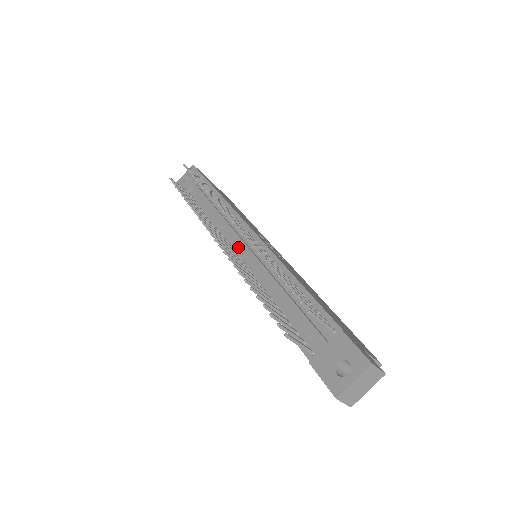
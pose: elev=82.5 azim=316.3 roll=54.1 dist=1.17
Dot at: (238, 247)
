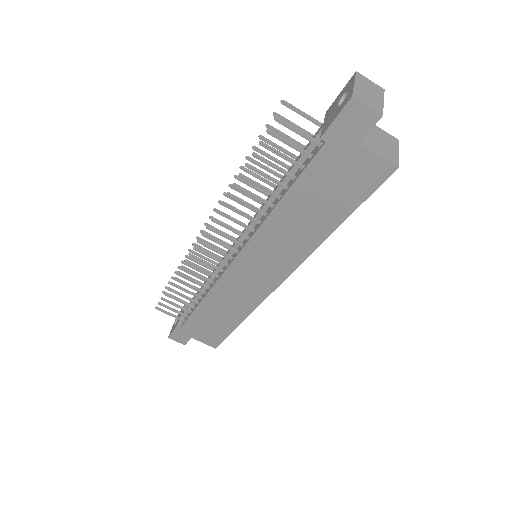
Dot at: (233, 254)
